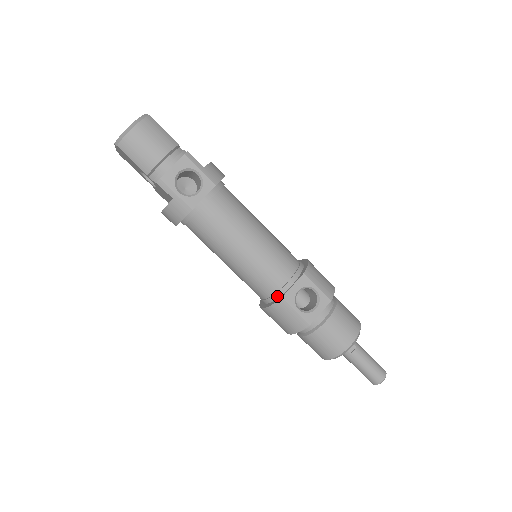
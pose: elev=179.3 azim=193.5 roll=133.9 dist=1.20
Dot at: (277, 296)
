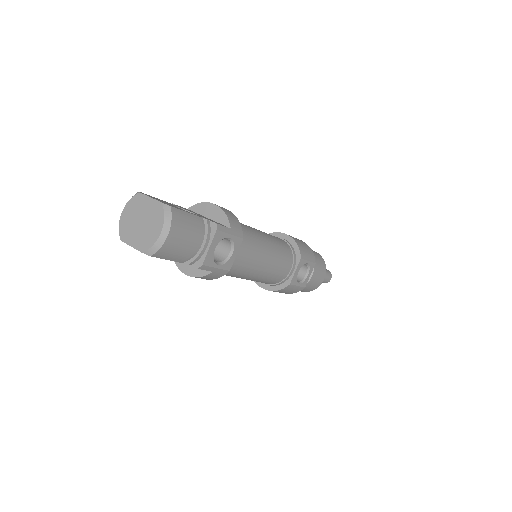
Dot at: (283, 282)
